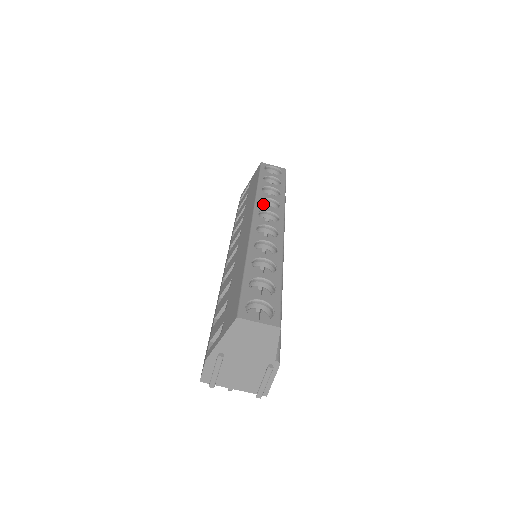
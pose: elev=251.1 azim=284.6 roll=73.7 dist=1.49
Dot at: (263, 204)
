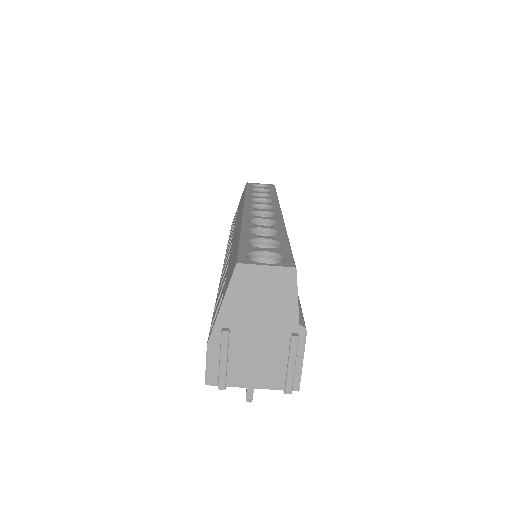
Dot at: occluded
